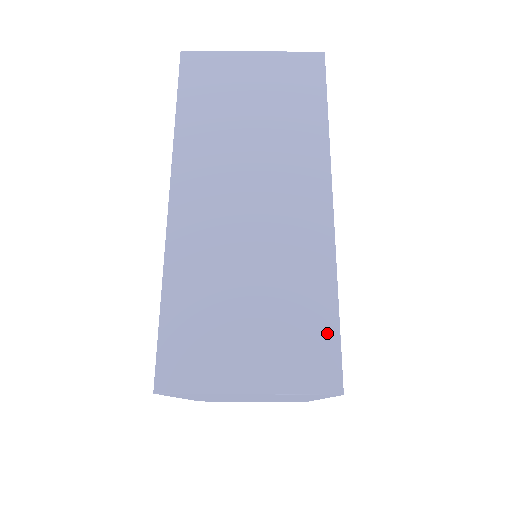
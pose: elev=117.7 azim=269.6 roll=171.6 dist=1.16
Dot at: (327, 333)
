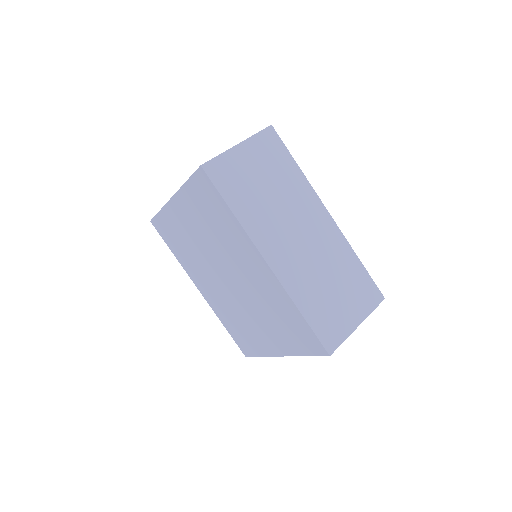
Dot at: (366, 278)
